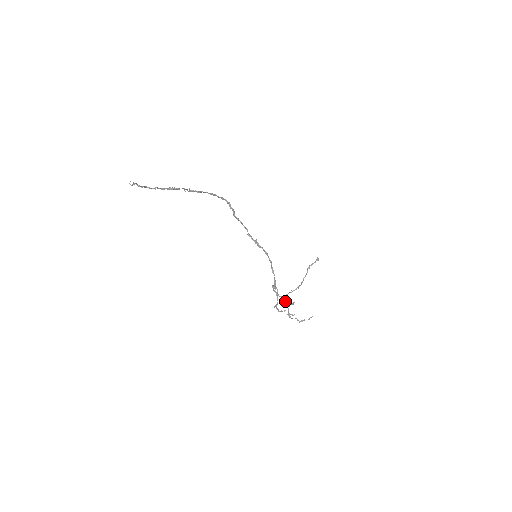
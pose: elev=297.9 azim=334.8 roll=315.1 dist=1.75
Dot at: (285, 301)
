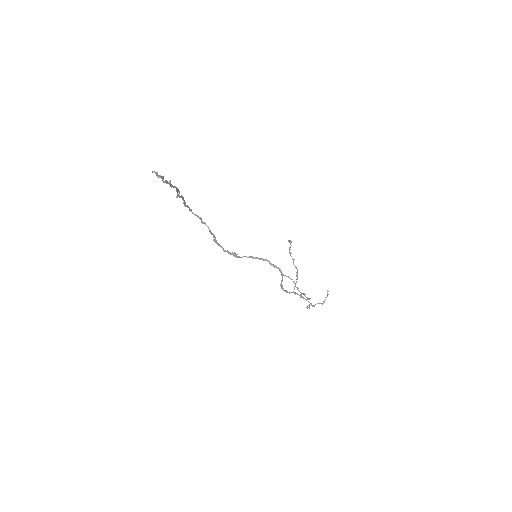
Dot at: (298, 294)
